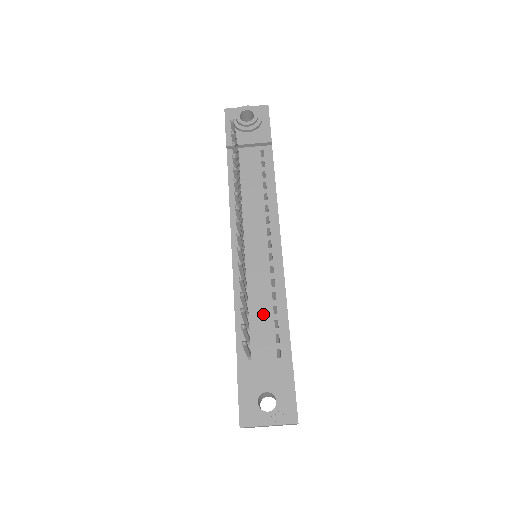
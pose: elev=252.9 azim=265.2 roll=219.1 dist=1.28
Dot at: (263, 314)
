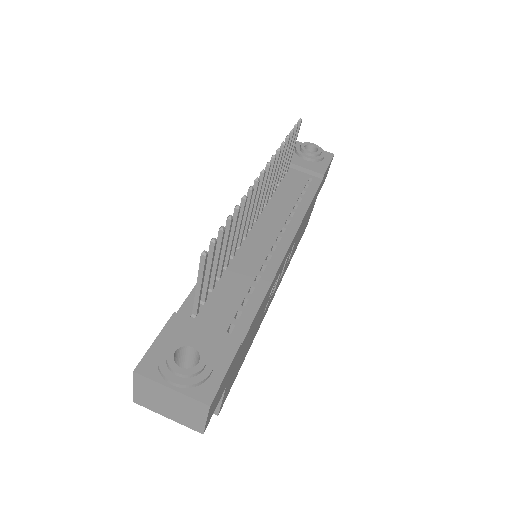
Dot at: (235, 287)
